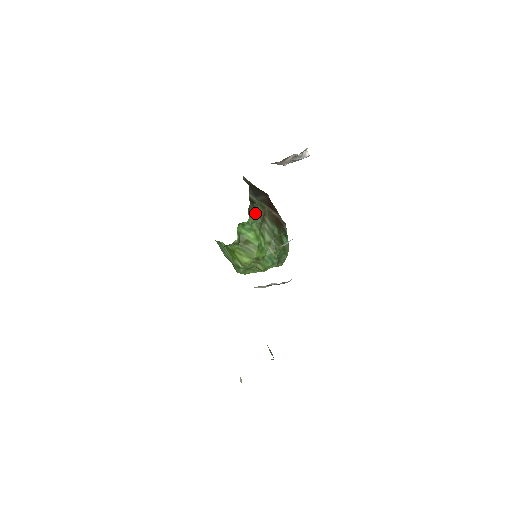
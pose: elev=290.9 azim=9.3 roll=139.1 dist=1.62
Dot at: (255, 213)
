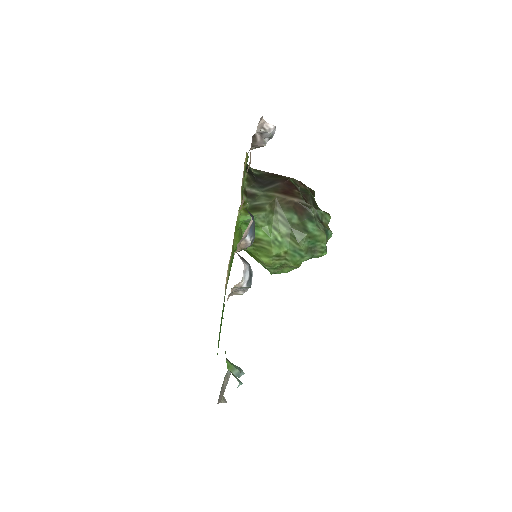
Dot at: (256, 207)
